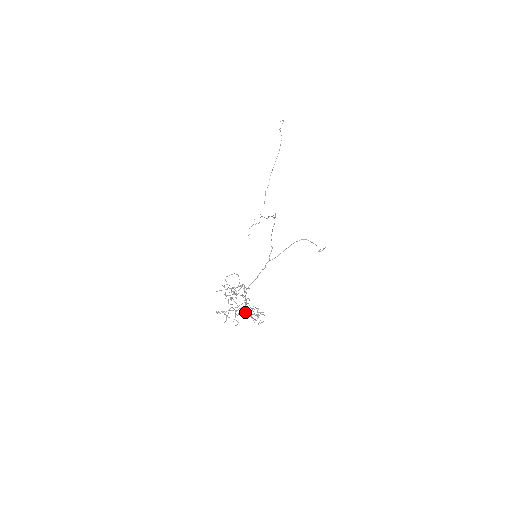
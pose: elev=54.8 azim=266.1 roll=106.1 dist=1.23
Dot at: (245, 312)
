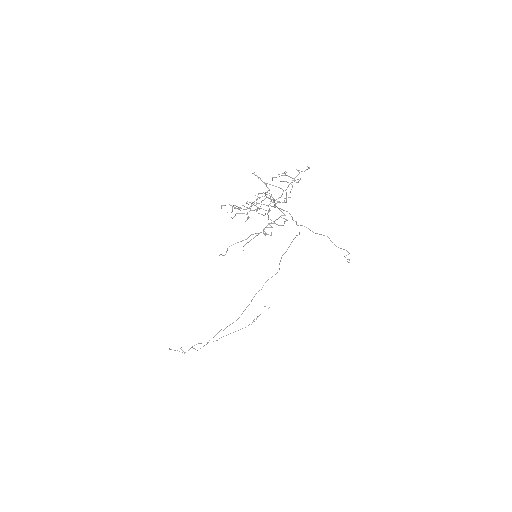
Dot at: occluded
